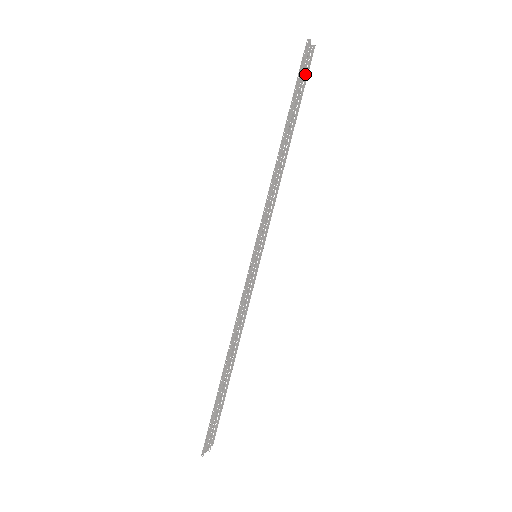
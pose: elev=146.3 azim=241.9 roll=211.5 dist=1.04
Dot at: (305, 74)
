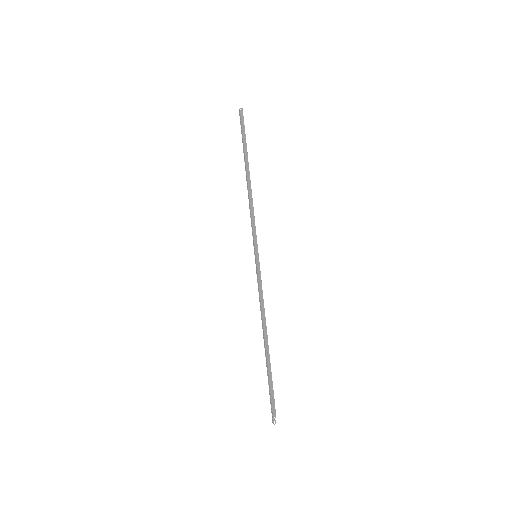
Dot at: occluded
